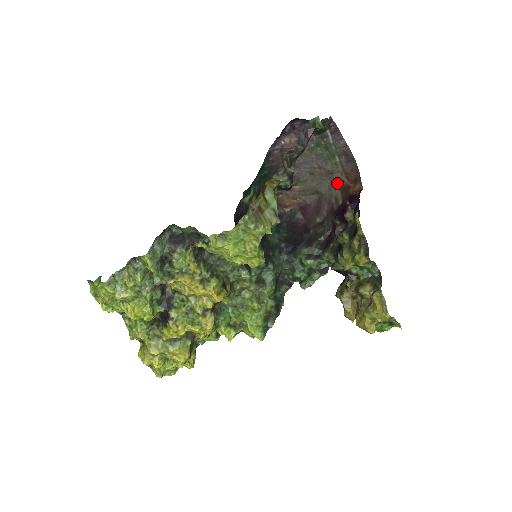
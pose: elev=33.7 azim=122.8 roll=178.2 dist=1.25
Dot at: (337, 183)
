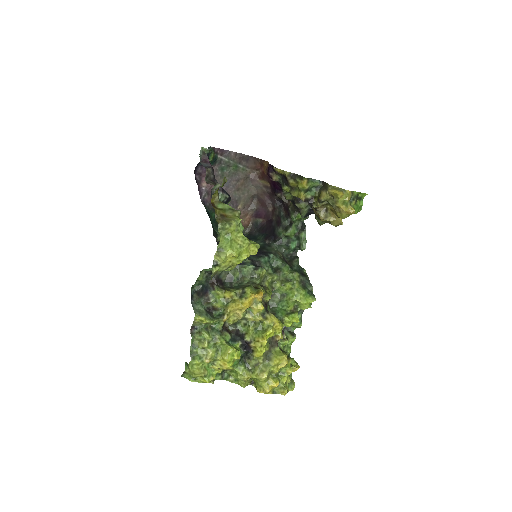
Dot at: (256, 179)
